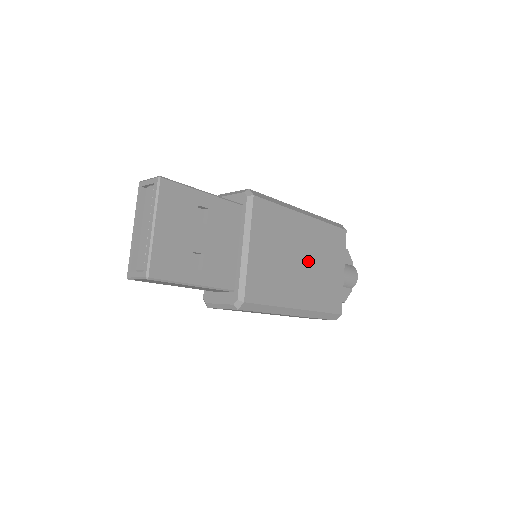
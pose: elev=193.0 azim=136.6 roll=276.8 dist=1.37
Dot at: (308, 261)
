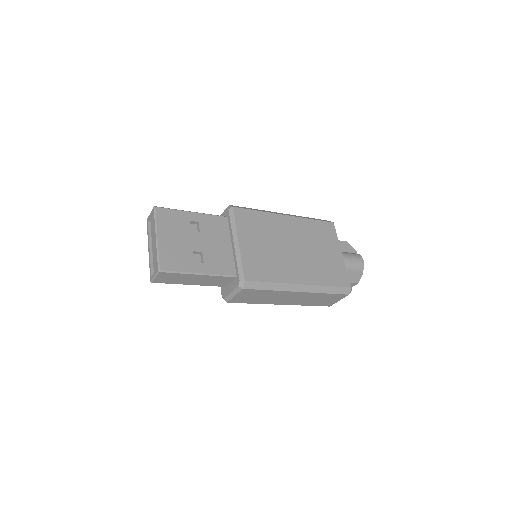
Dot at: (300, 248)
